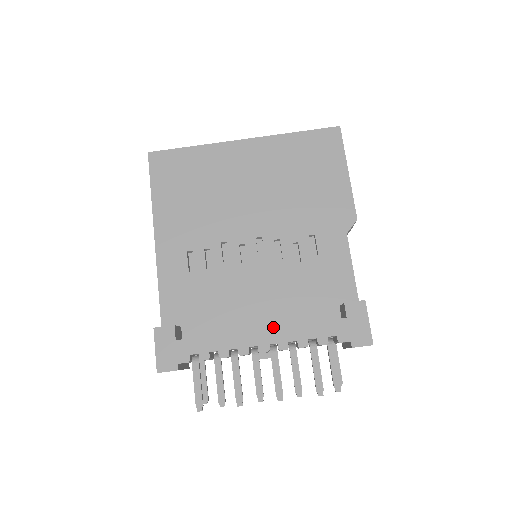
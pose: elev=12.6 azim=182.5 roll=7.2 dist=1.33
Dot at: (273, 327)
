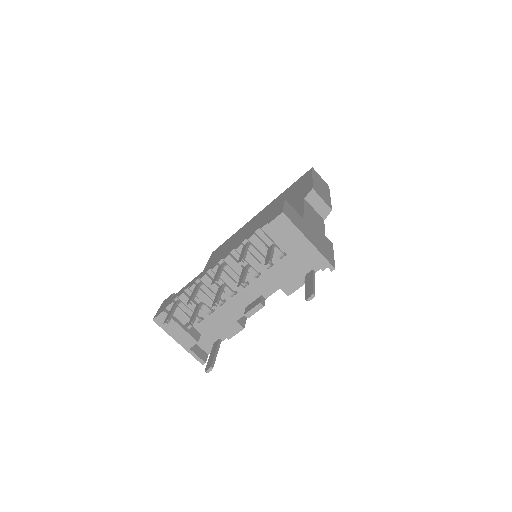
Dot at: (224, 253)
